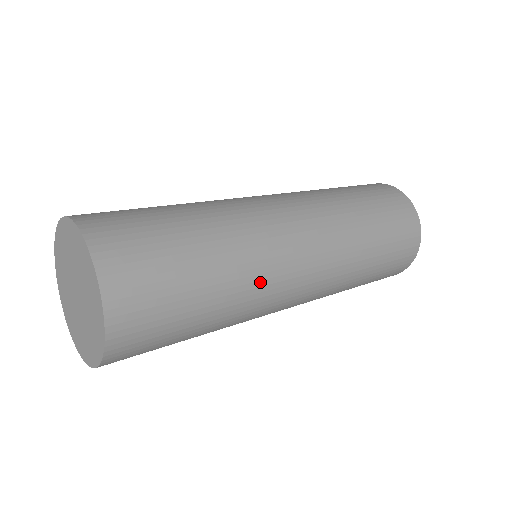
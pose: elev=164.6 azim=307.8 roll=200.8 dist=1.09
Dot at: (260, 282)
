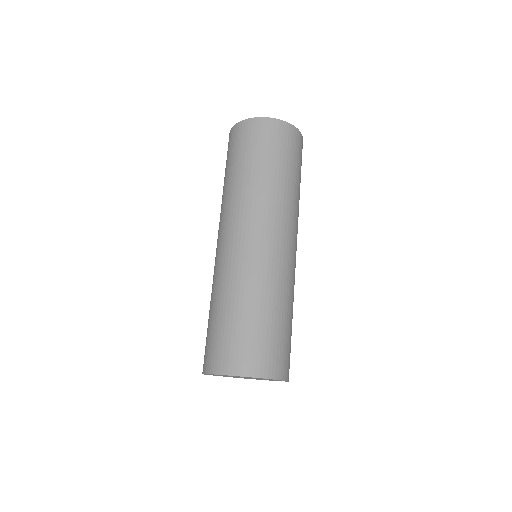
Dot at: (288, 280)
